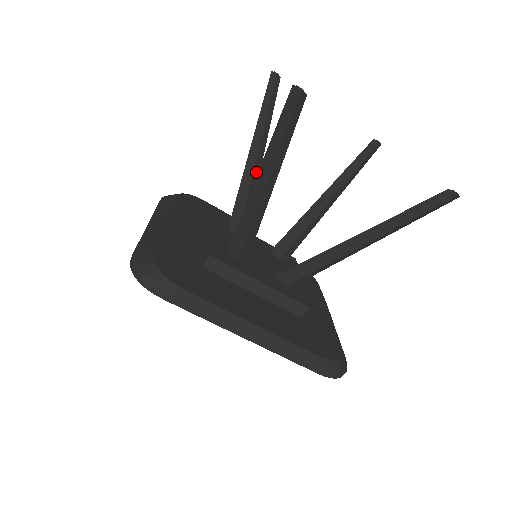
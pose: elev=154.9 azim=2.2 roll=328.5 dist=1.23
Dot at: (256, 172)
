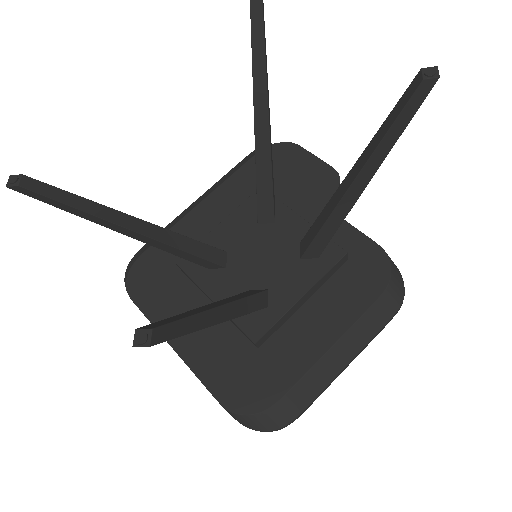
Dot at: (262, 147)
